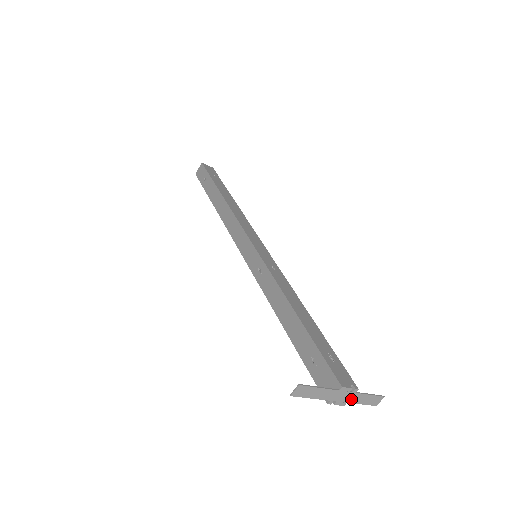
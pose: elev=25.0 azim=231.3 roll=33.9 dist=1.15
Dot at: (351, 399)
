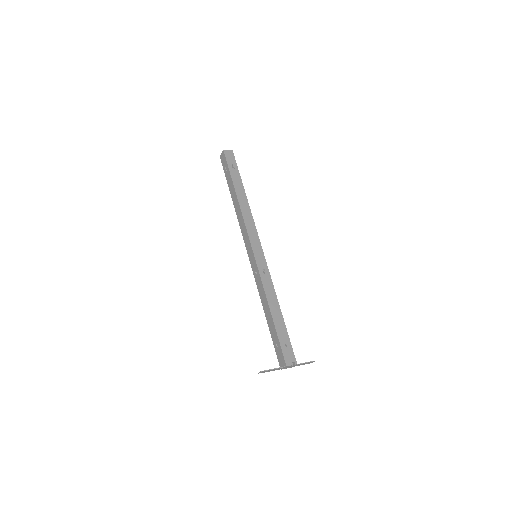
Dot at: (294, 366)
